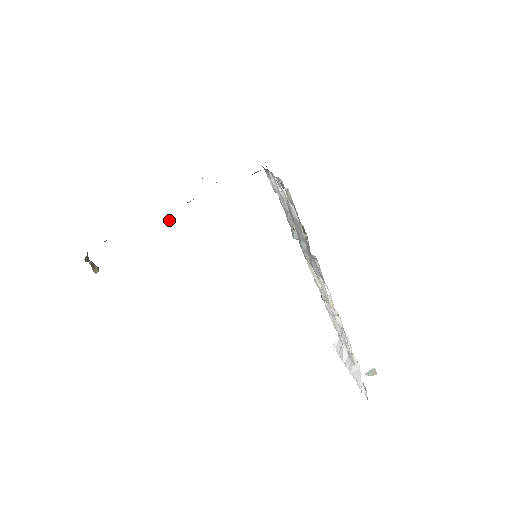
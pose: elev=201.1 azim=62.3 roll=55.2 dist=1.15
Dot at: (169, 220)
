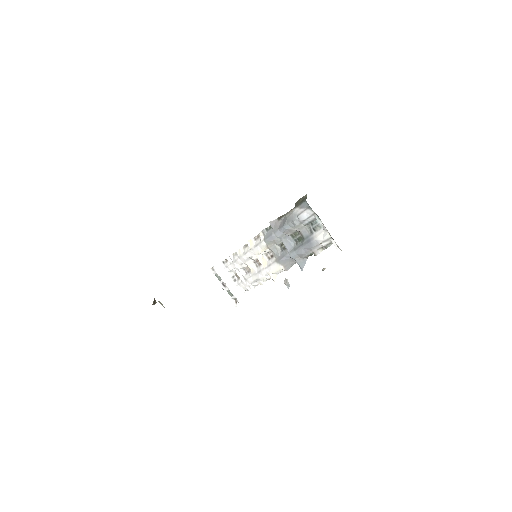
Dot at: occluded
